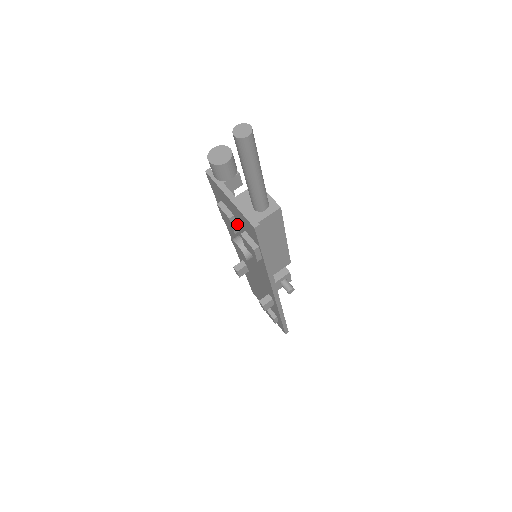
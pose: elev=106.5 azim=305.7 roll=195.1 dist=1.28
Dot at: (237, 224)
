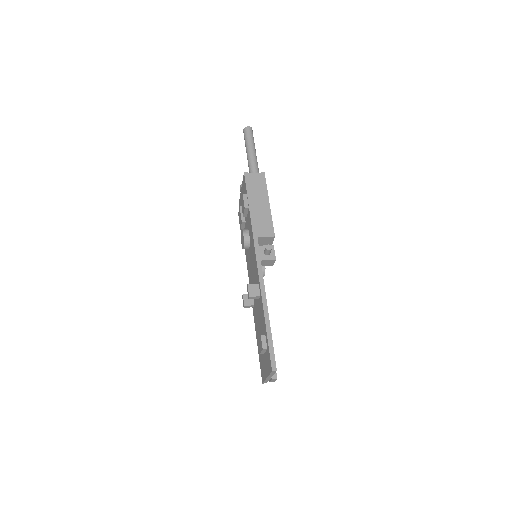
Dot at: occluded
